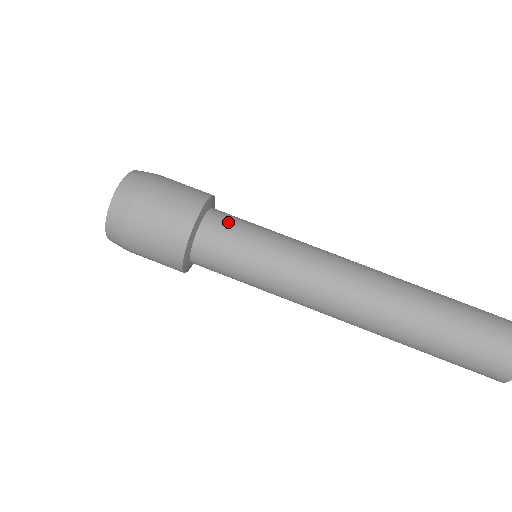
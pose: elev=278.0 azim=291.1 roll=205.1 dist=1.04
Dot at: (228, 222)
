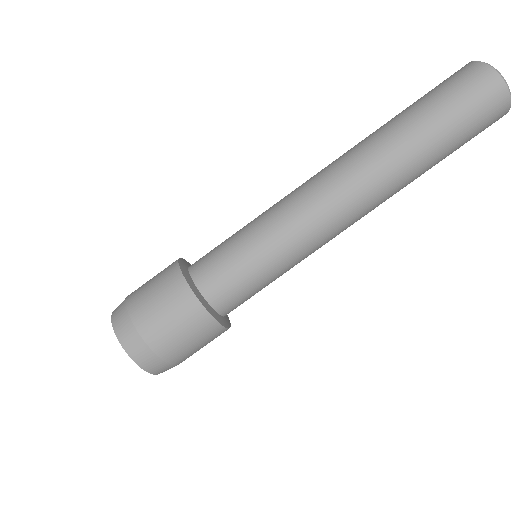
Dot at: (208, 253)
